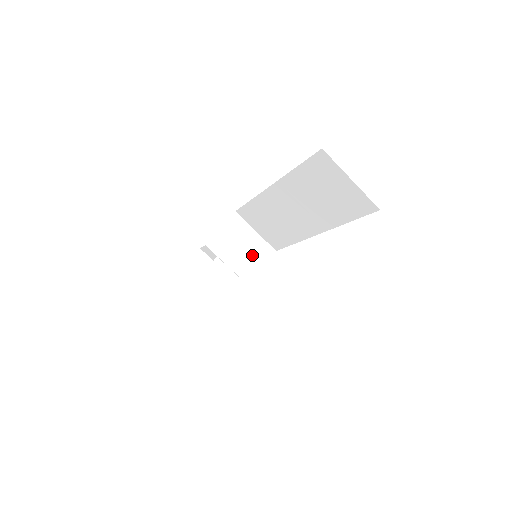
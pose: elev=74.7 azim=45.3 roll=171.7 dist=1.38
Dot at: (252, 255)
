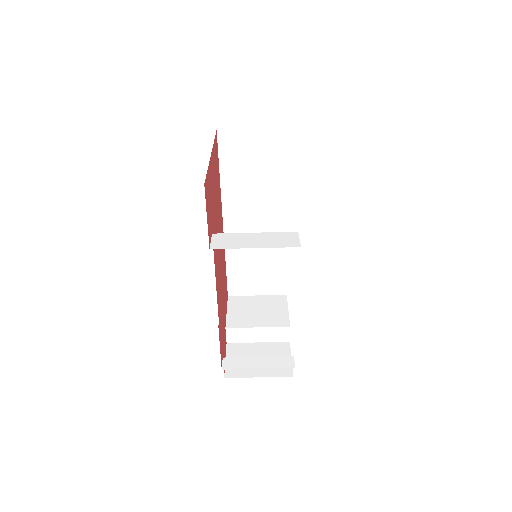
Dot at: (270, 309)
